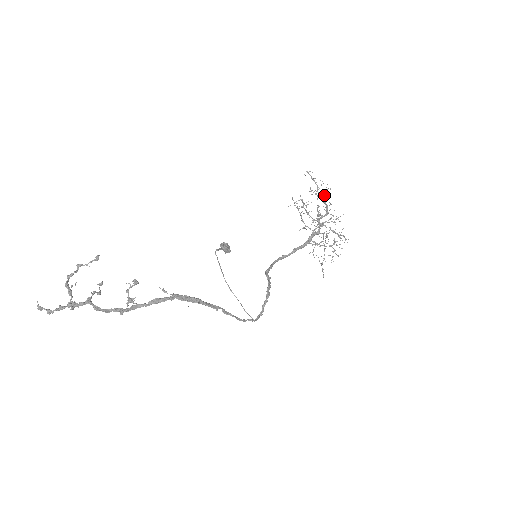
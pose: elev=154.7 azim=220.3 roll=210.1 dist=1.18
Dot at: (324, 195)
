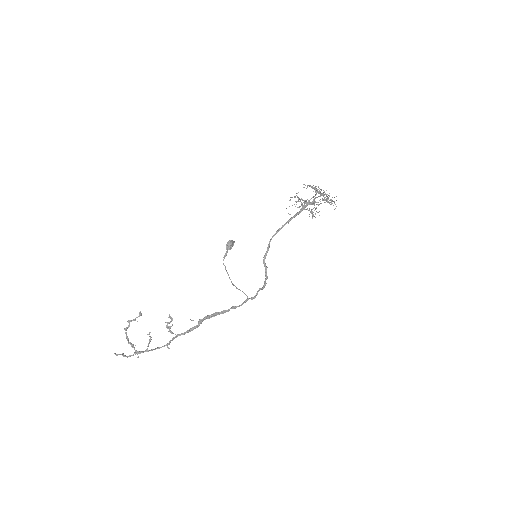
Dot at: occluded
